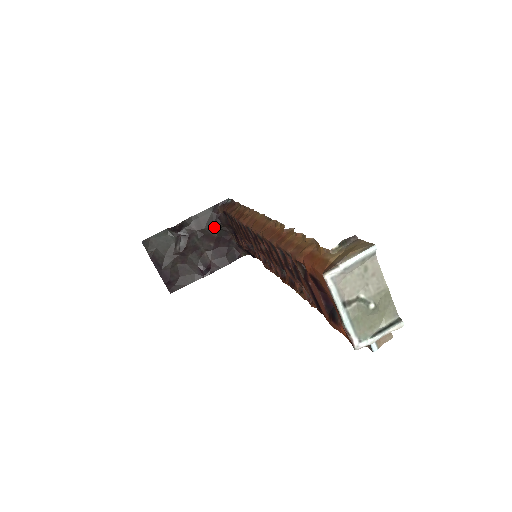
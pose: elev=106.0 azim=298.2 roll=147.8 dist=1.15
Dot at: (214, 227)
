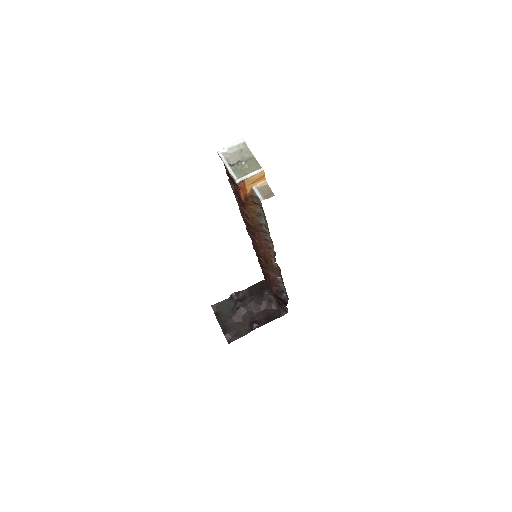
Dot at: (261, 294)
